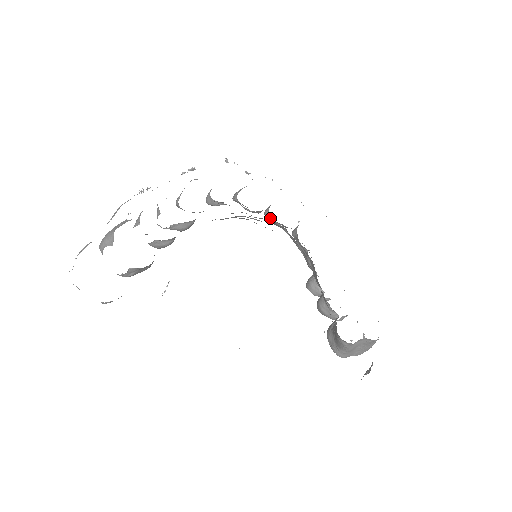
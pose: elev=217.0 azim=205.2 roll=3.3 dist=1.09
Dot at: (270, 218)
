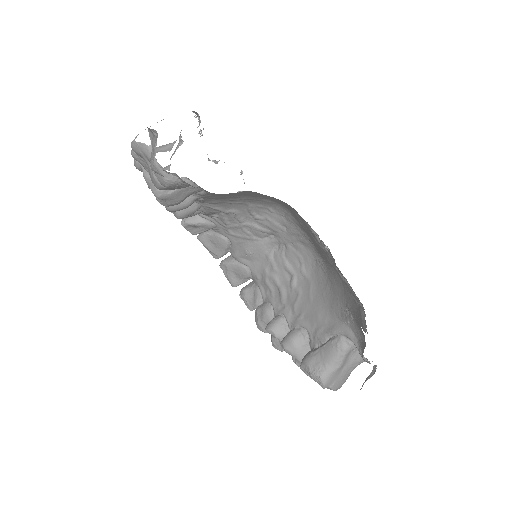
Dot at: (233, 262)
